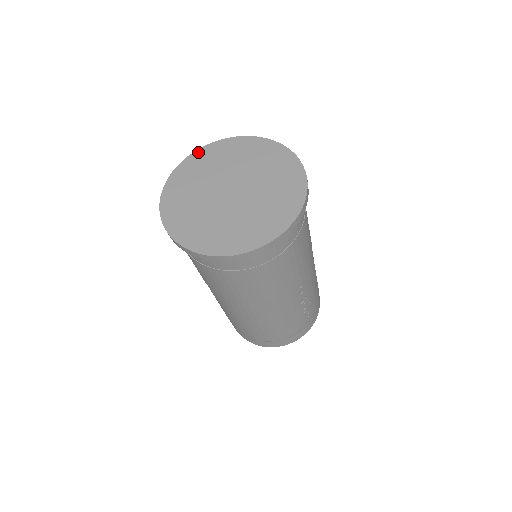
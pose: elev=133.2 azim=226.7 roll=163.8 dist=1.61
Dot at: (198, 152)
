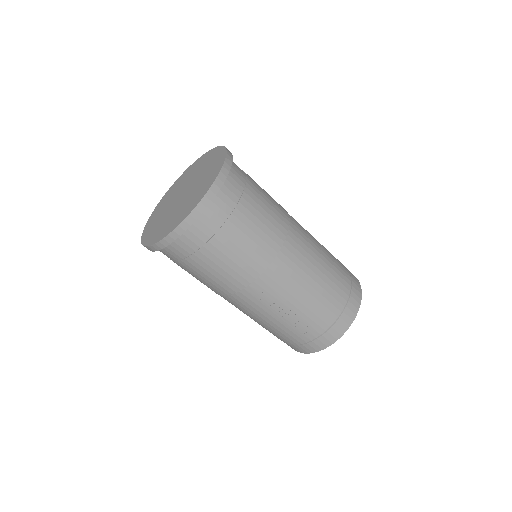
Dot at: (198, 159)
